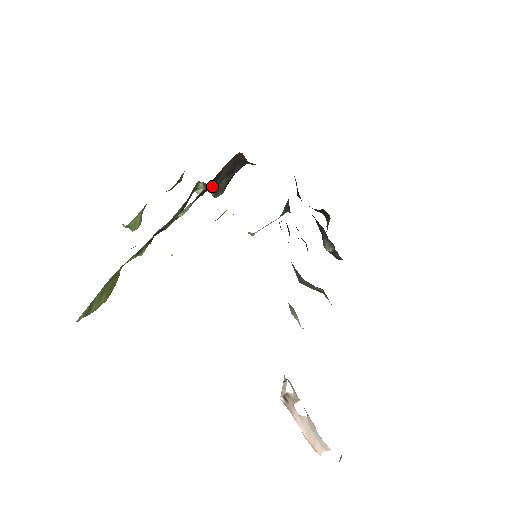
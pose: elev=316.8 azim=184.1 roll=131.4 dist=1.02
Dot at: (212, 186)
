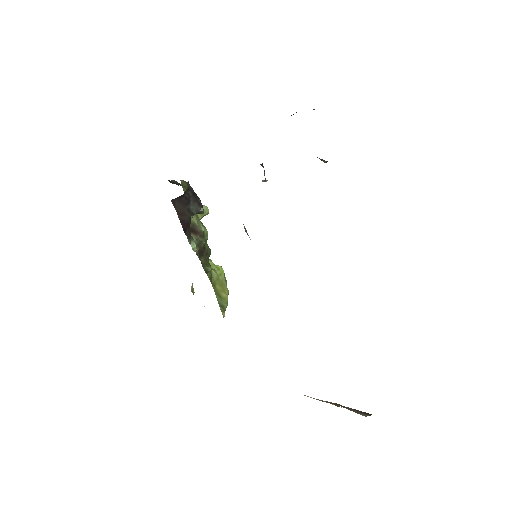
Dot at: (188, 220)
